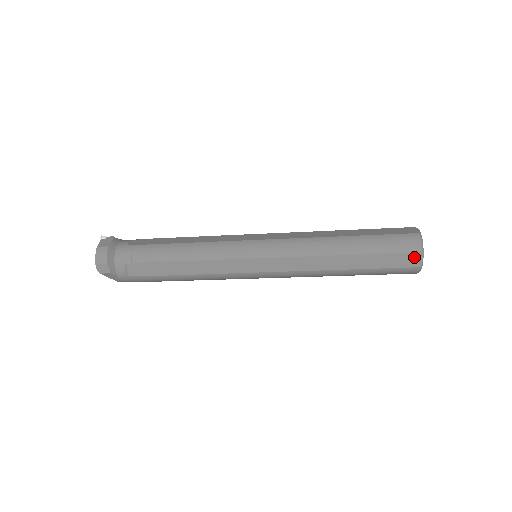
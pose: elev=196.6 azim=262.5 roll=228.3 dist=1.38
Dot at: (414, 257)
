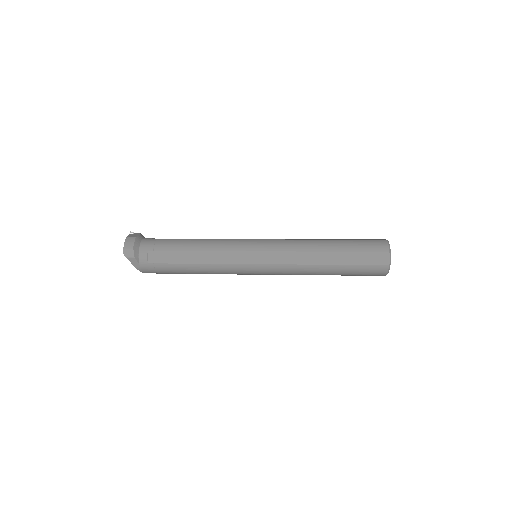
Dot at: (383, 256)
